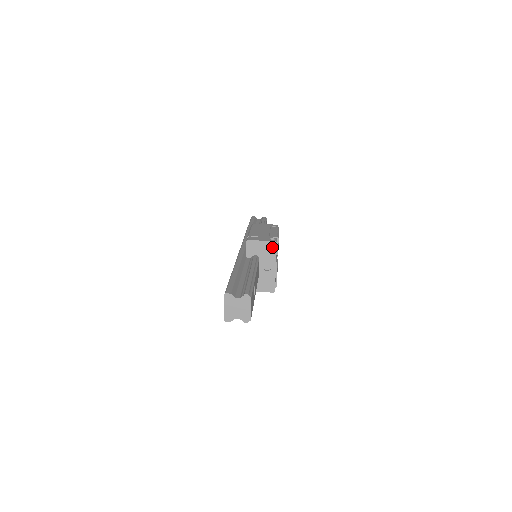
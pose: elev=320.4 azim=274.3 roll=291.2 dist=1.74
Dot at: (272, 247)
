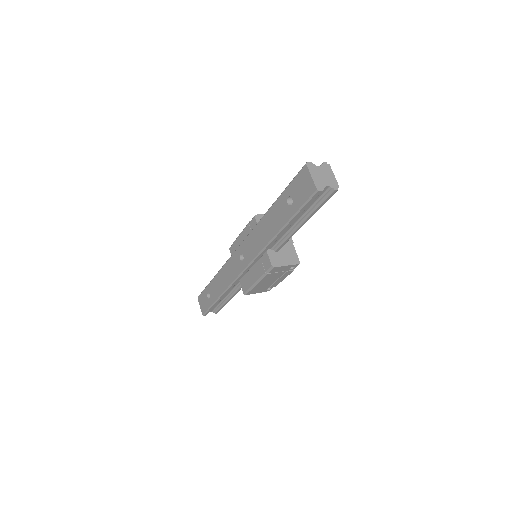
Dot at: occluded
